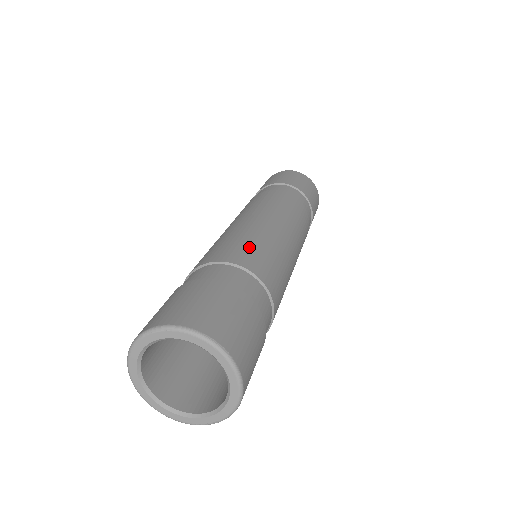
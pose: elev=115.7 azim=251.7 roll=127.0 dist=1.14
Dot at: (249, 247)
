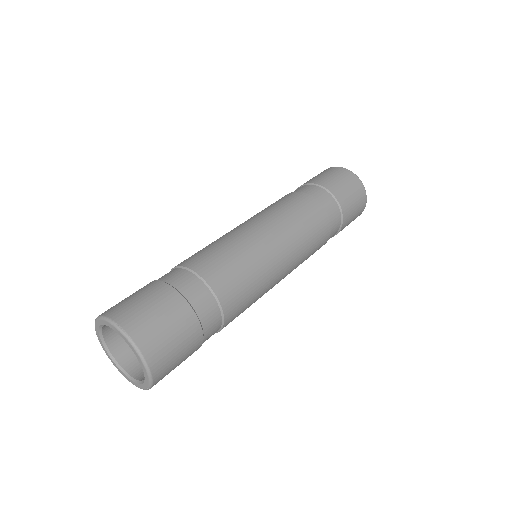
Dot at: (213, 252)
